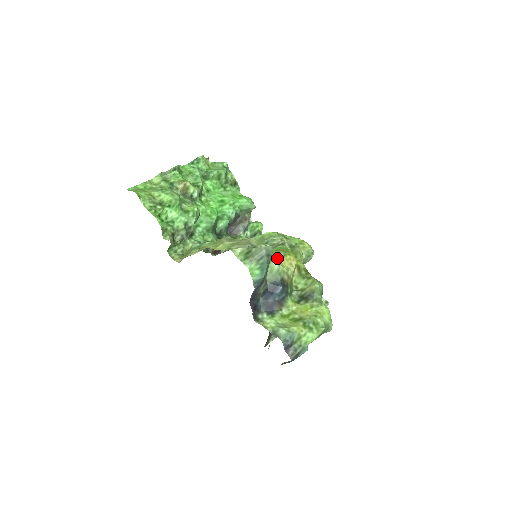
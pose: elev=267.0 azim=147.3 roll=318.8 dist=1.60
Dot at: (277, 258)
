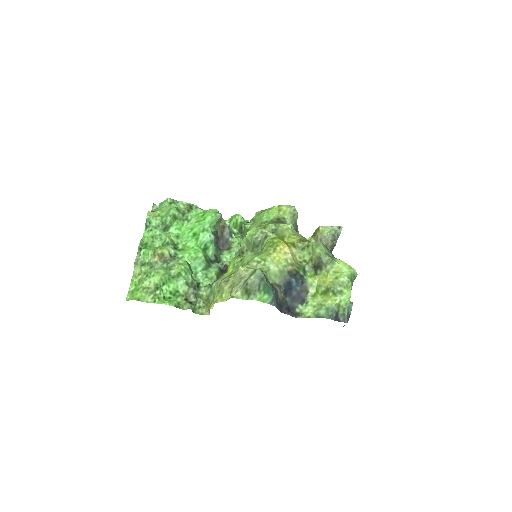
Dot at: (271, 260)
